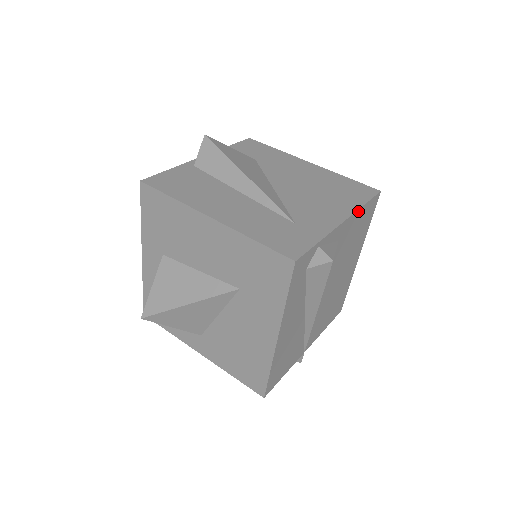
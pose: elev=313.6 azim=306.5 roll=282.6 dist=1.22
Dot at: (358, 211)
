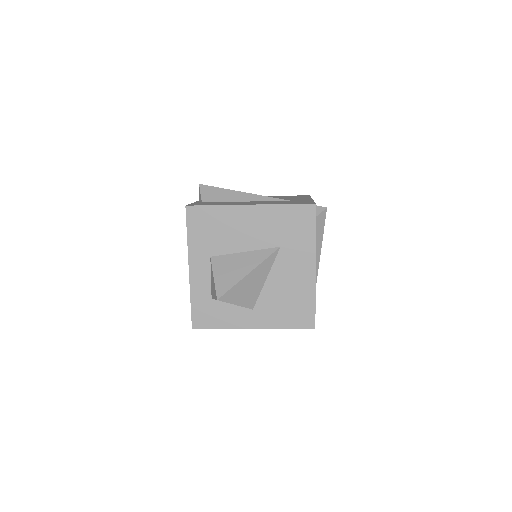
Dot at: occluded
